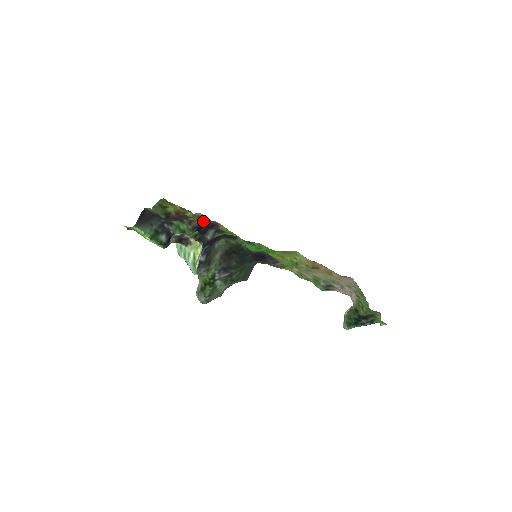
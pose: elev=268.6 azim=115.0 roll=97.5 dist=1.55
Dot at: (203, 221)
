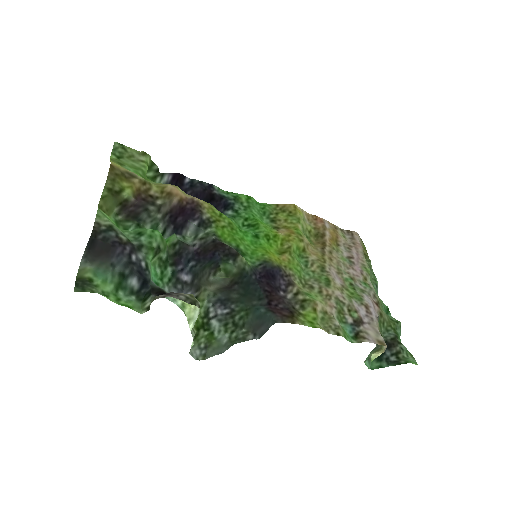
Dot at: (178, 203)
